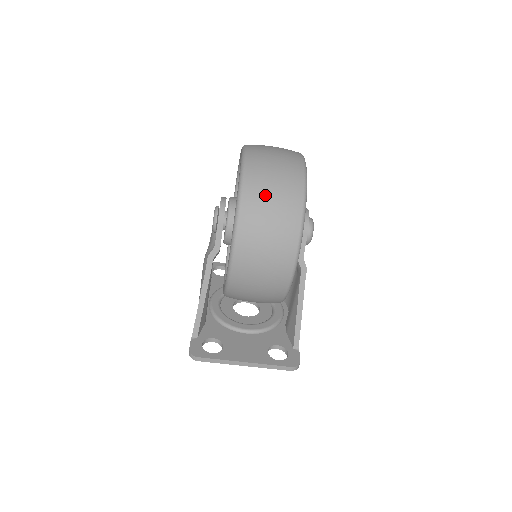
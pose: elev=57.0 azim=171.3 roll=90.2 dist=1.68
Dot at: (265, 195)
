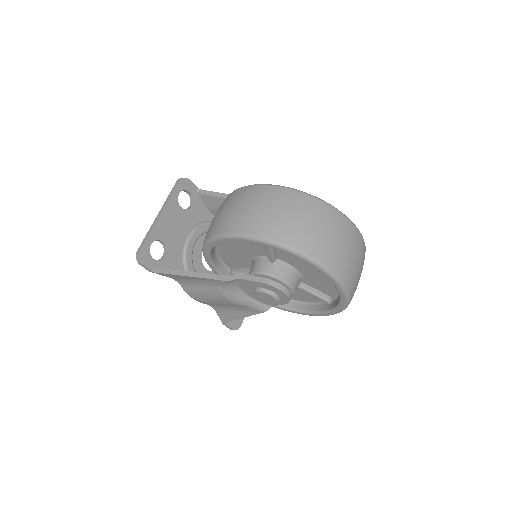
Dot at: occluded
